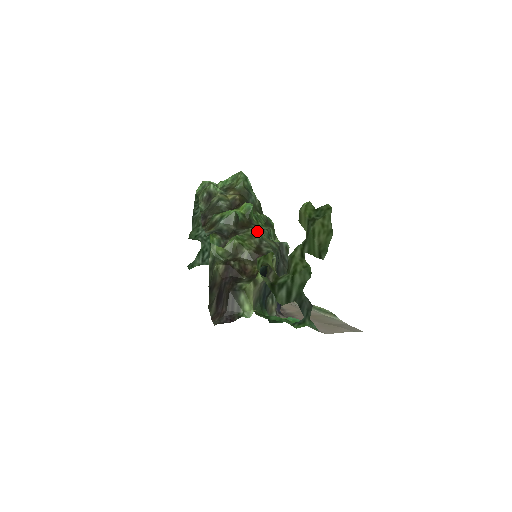
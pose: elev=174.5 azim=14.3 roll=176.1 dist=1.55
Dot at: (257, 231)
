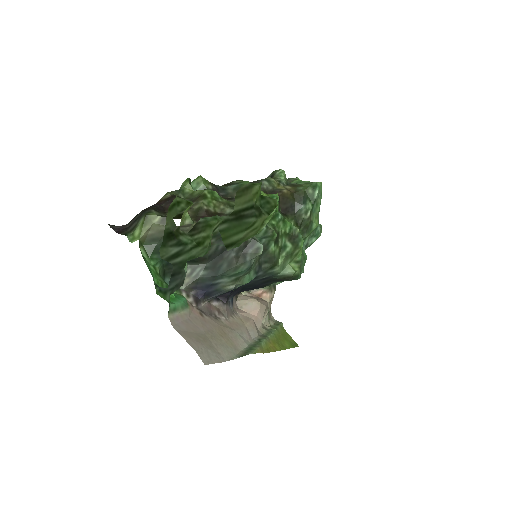
Dot at: occluded
